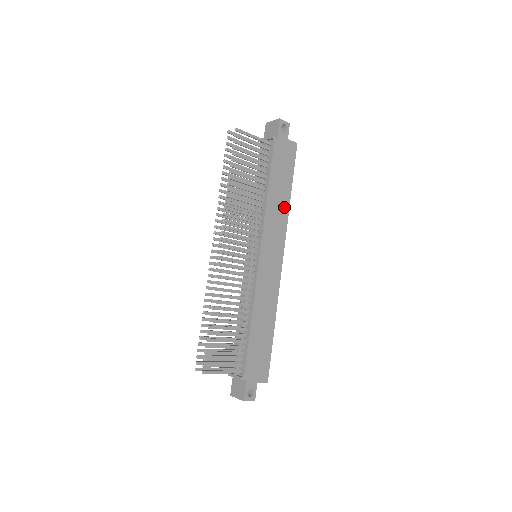
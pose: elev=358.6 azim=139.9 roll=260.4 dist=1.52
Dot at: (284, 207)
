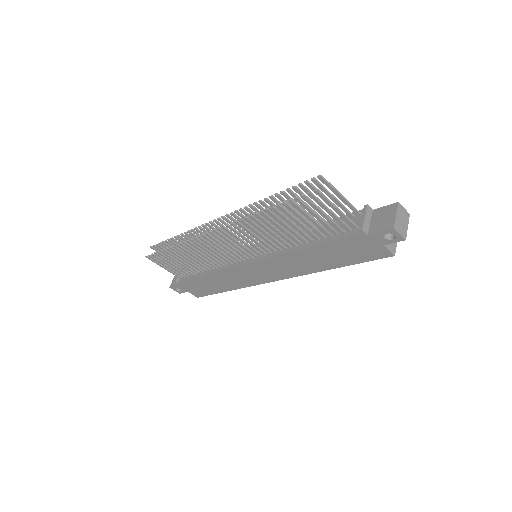
Dot at: (313, 267)
